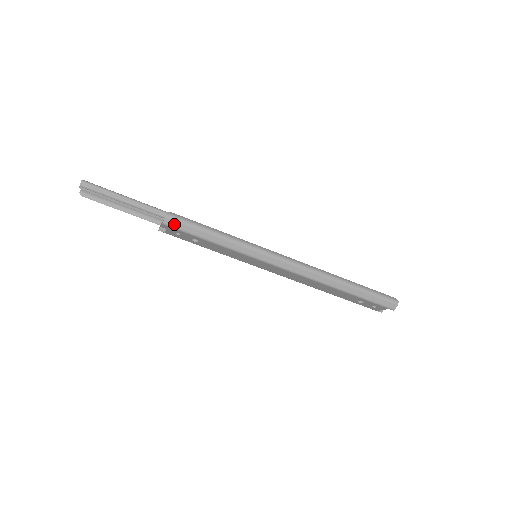
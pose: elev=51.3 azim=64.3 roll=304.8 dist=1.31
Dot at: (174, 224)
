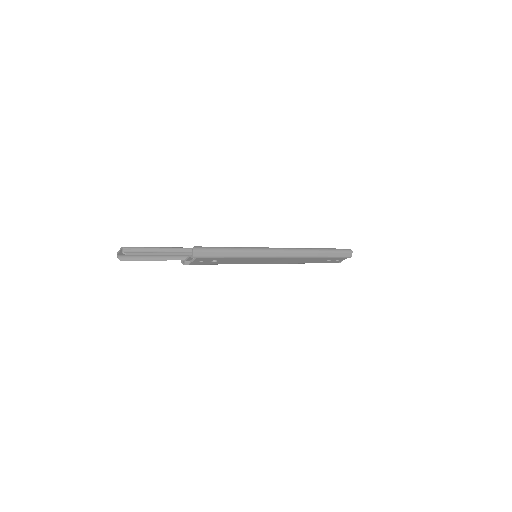
Dot at: (200, 254)
